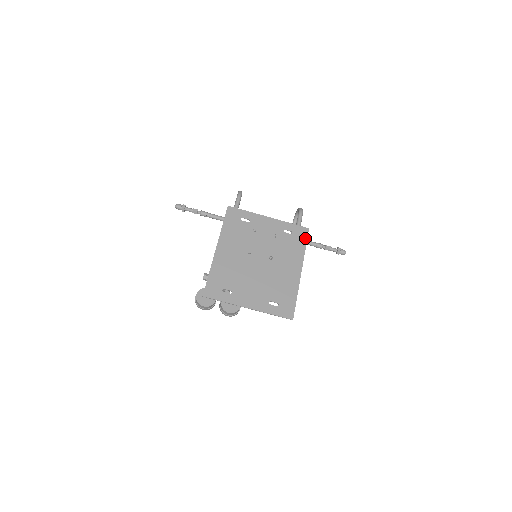
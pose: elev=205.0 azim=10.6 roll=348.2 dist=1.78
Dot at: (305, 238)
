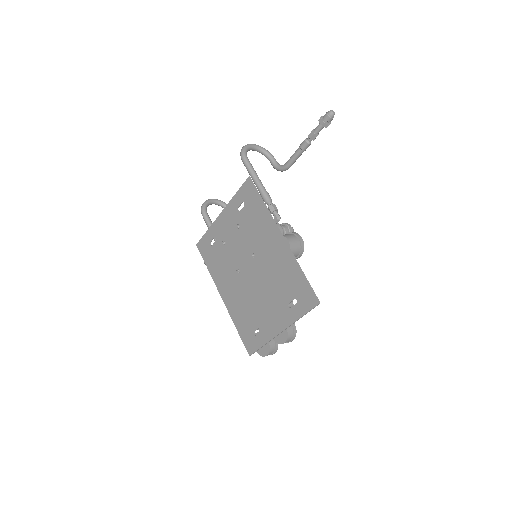
Dot at: (255, 193)
